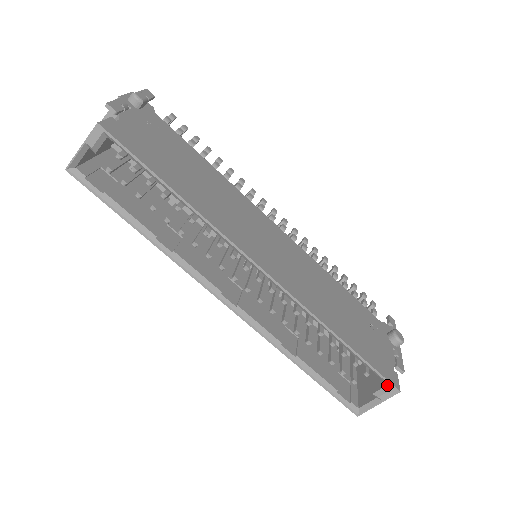
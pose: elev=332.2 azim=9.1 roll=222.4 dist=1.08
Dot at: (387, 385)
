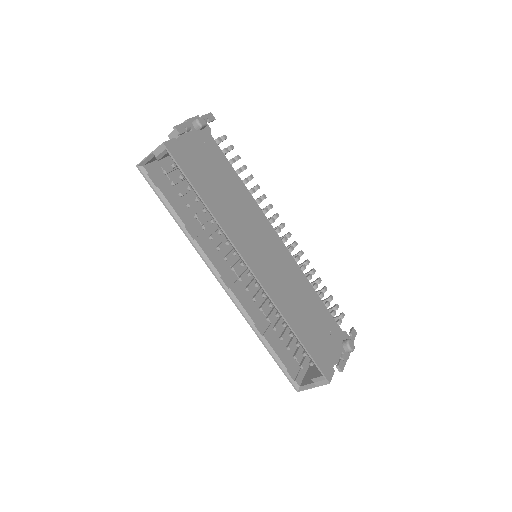
Dot at: (322, 376)
